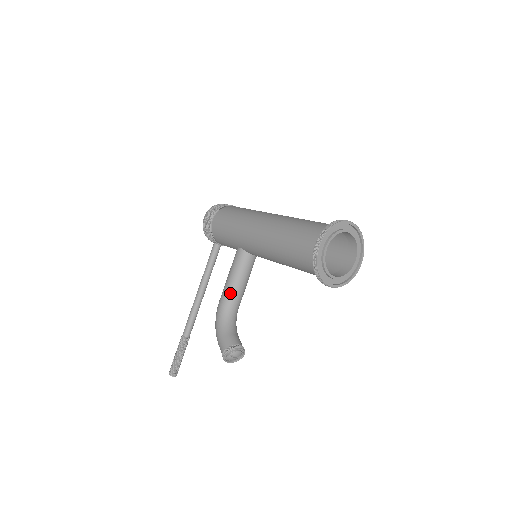
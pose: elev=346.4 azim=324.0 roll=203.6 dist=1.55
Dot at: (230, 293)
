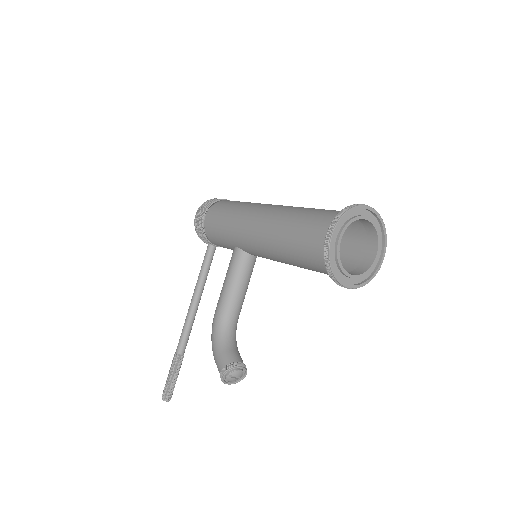
Dot at: (227, 301)
